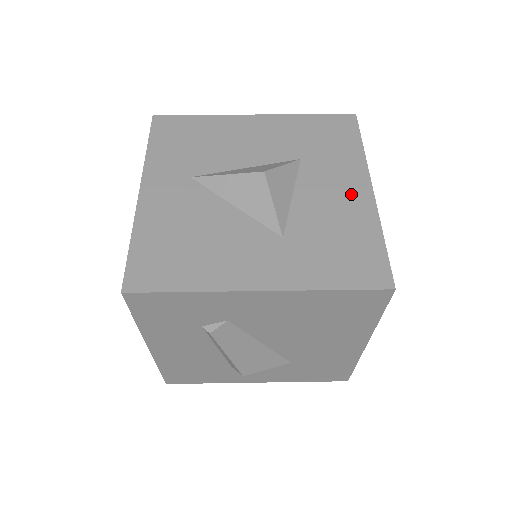
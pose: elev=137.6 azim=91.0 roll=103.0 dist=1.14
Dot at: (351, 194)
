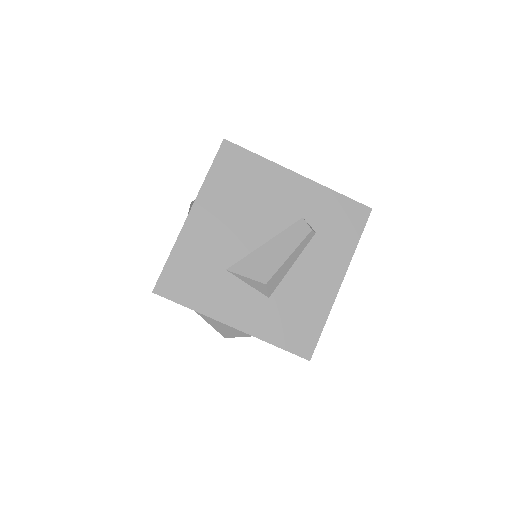
Dot at: occluded
